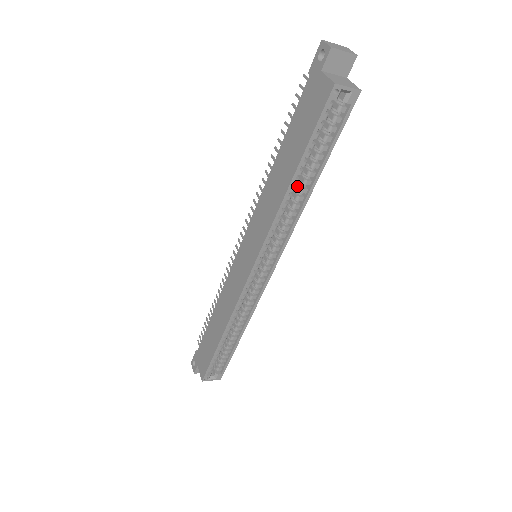
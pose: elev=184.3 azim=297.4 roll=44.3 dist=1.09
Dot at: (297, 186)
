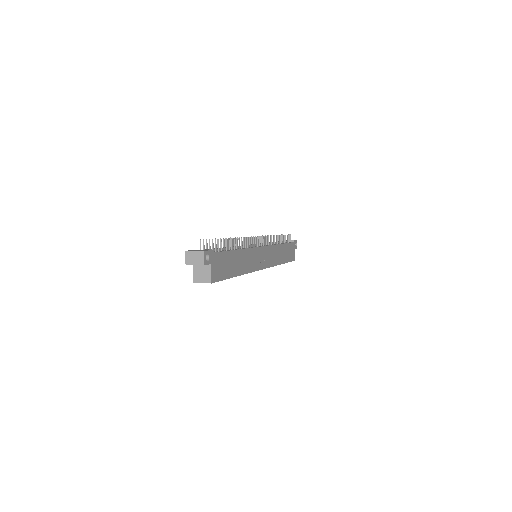
Dot at: occluded
